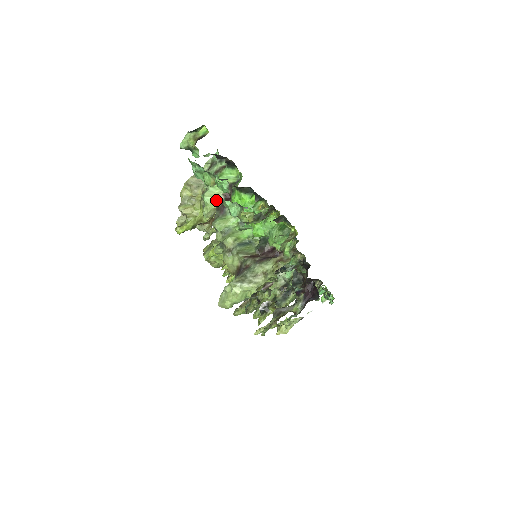
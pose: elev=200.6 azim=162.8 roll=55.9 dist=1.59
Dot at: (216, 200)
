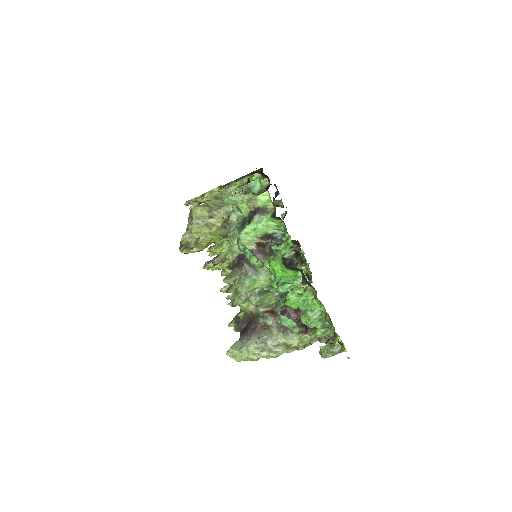
Dot at: occluded
